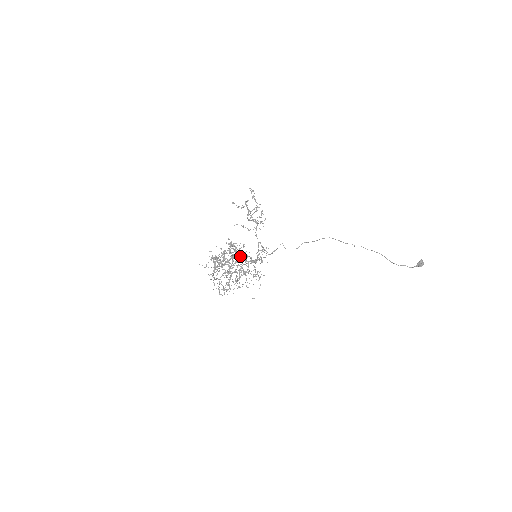
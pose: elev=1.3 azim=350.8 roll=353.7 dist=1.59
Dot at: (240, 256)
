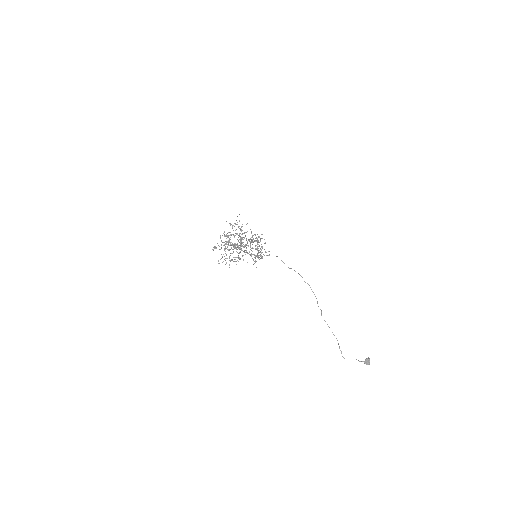
Dot at: occluded
